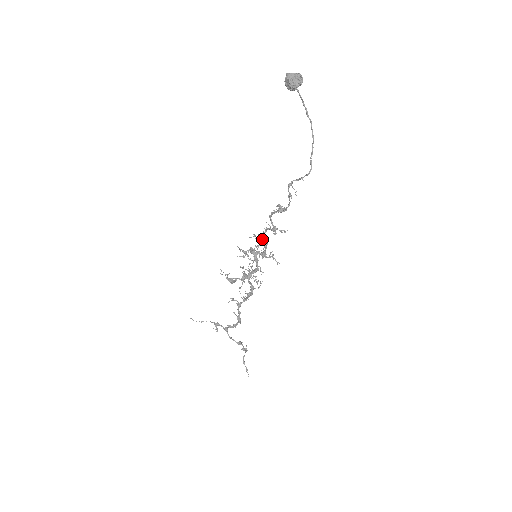
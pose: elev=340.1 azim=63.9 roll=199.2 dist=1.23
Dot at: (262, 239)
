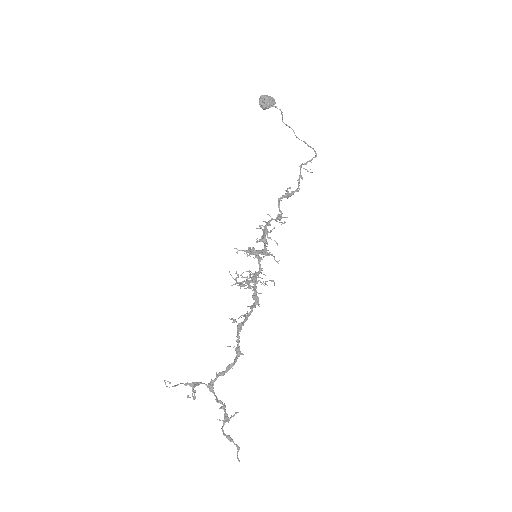
Dot at: occluded
